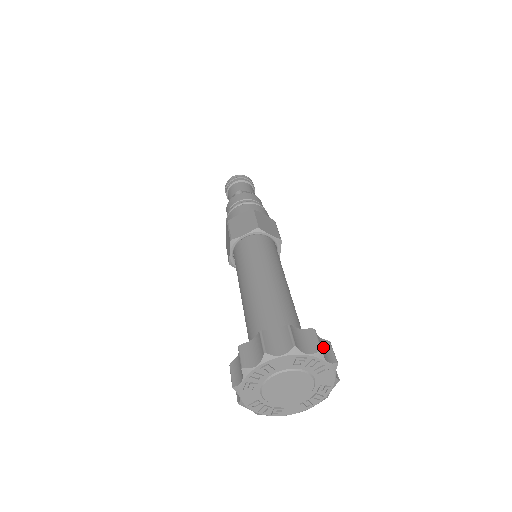
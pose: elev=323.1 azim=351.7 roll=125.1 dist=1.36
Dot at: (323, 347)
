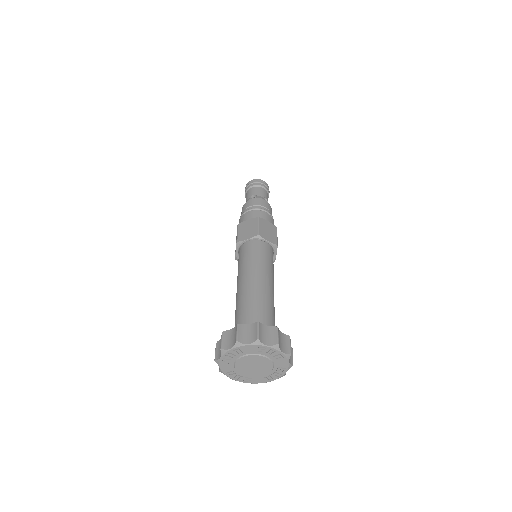
Dot at: (283, 341)
